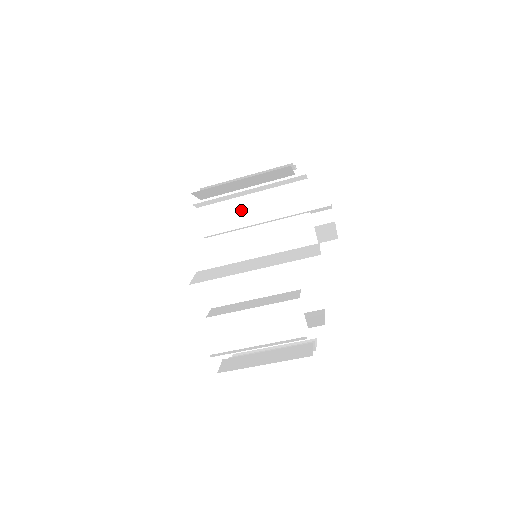
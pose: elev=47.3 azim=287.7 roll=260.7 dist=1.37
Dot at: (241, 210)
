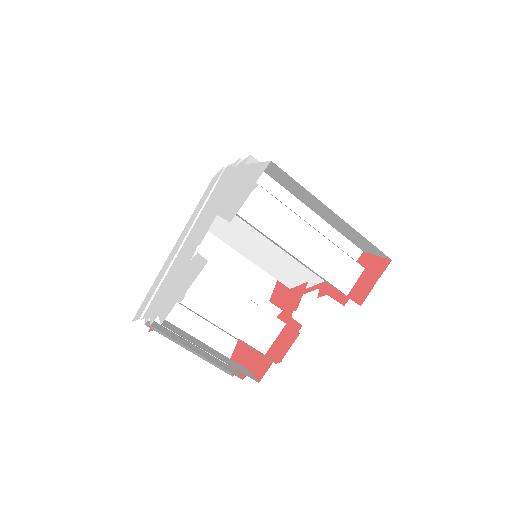
Dot at: occluded
